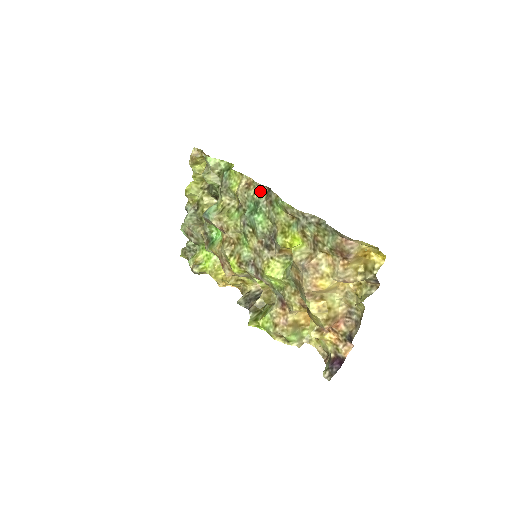
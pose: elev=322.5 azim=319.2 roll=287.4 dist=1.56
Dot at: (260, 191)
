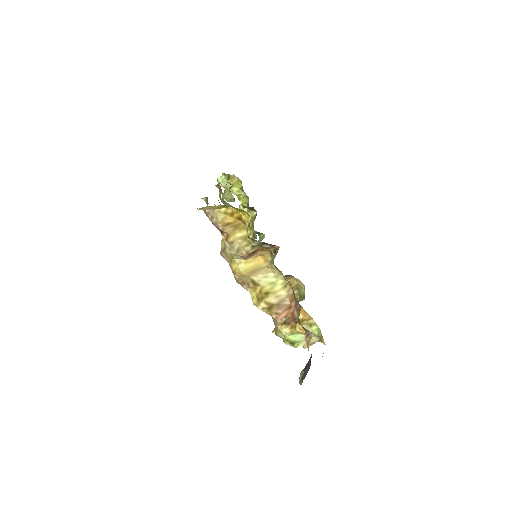
Dot at: (219, 191)
